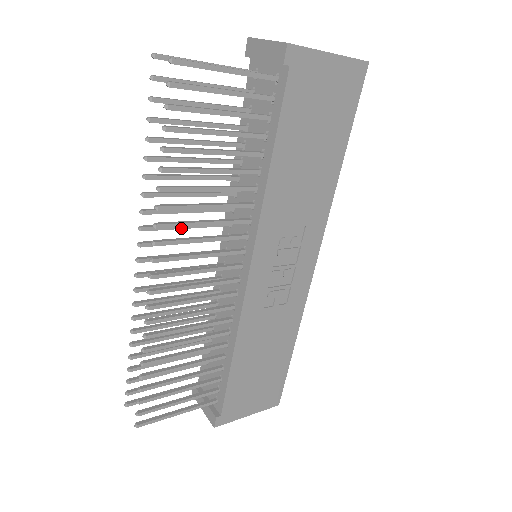
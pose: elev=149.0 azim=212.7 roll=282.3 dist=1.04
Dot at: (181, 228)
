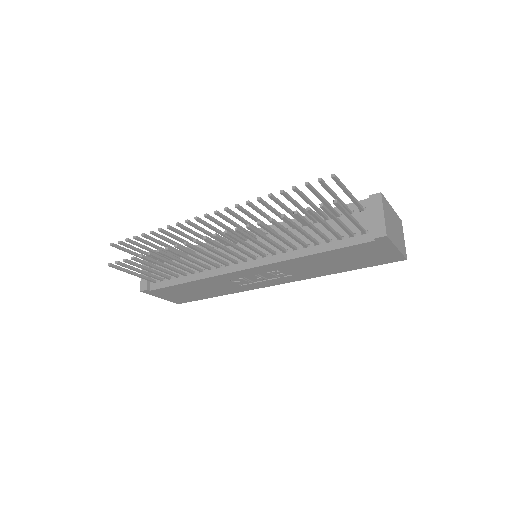
Dot at: (242, 222)
